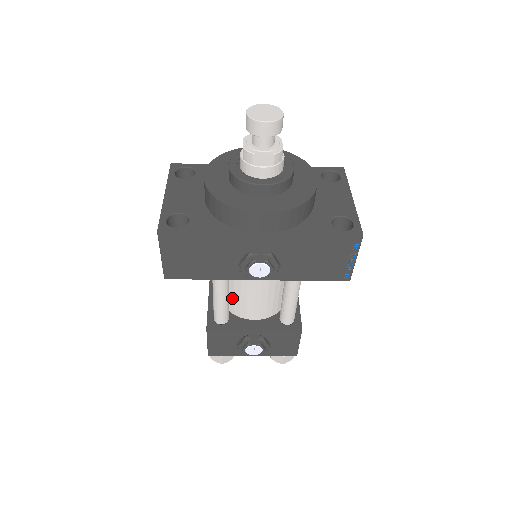
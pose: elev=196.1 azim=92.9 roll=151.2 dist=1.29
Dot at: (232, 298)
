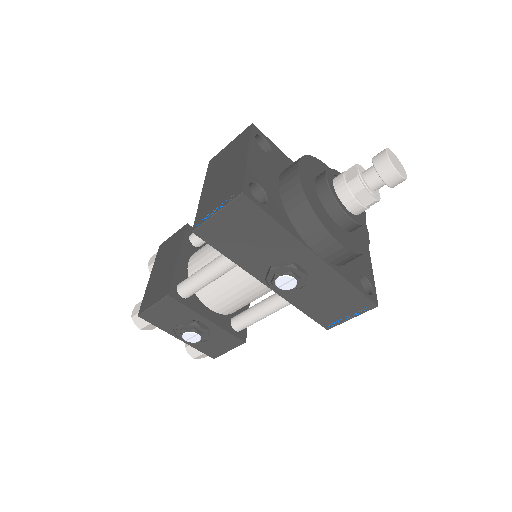
Dot at: occluded
